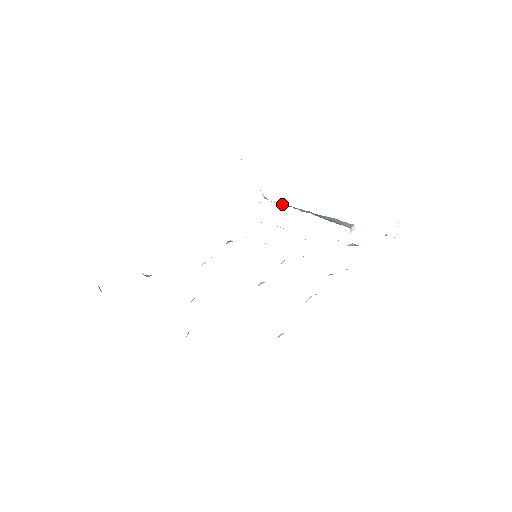
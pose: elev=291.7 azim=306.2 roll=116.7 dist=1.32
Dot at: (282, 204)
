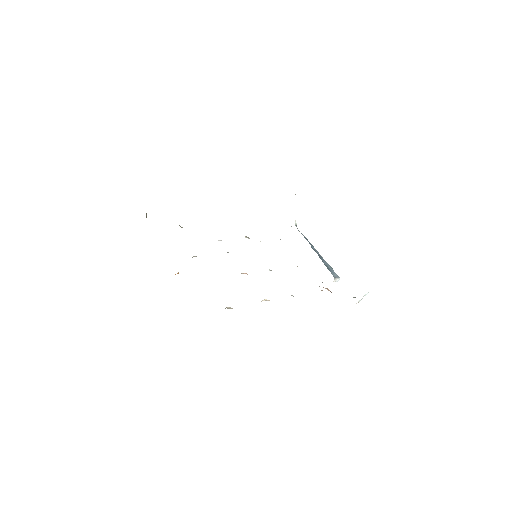
Dot at: (304, 236)
